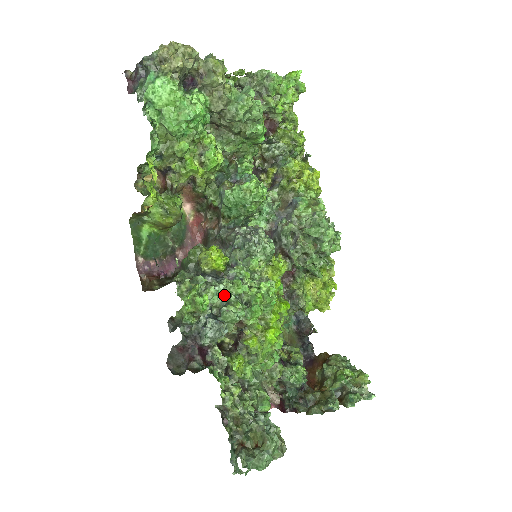
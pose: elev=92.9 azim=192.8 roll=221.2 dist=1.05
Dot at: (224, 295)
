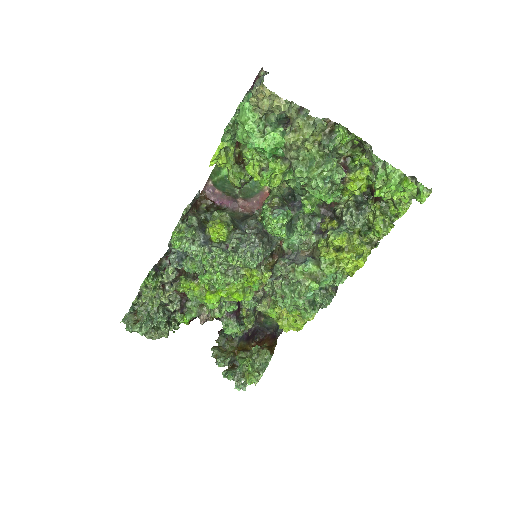
Dot at: (193, 253)
